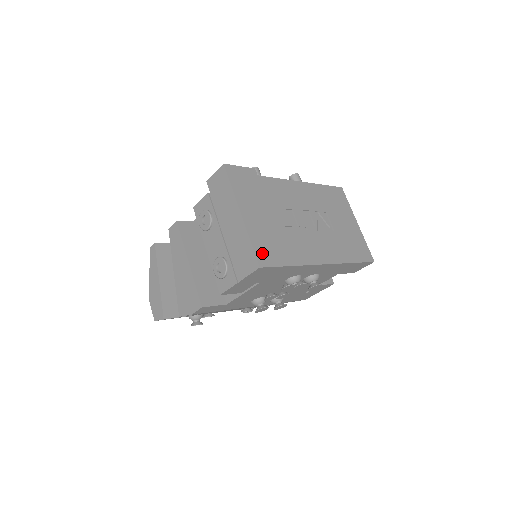
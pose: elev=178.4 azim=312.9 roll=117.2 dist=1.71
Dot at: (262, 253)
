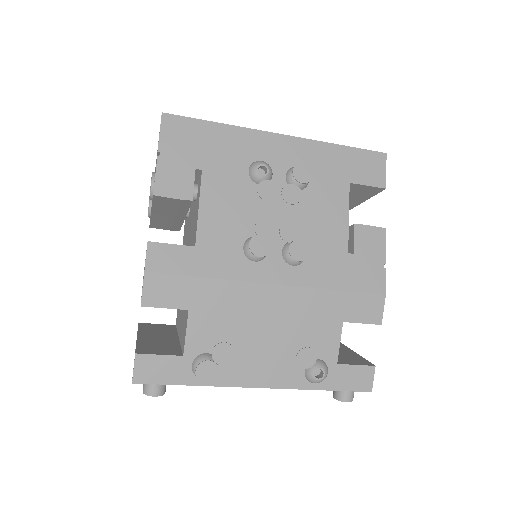
Dot at: occluded
